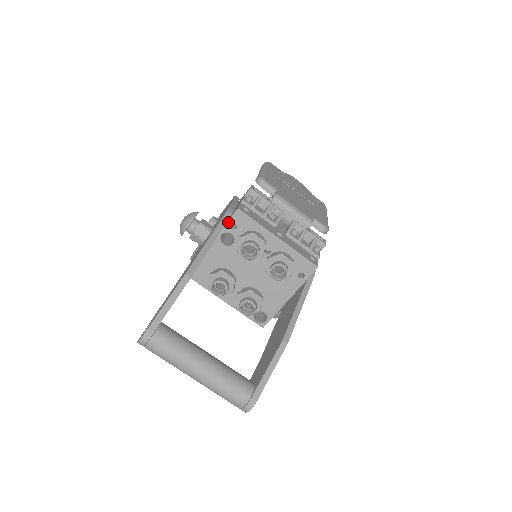
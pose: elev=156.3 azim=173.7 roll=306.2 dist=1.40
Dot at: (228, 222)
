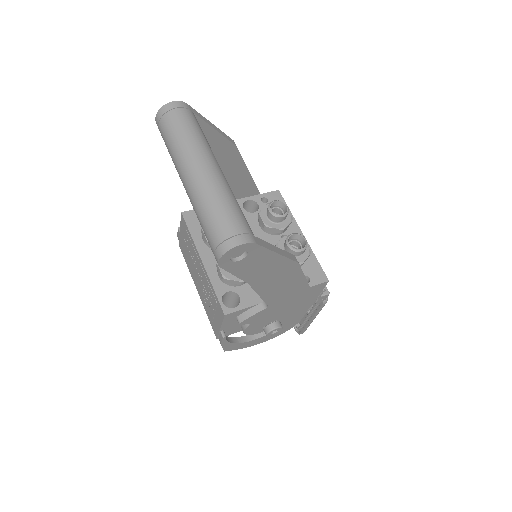
Dot at: (262, 194)
